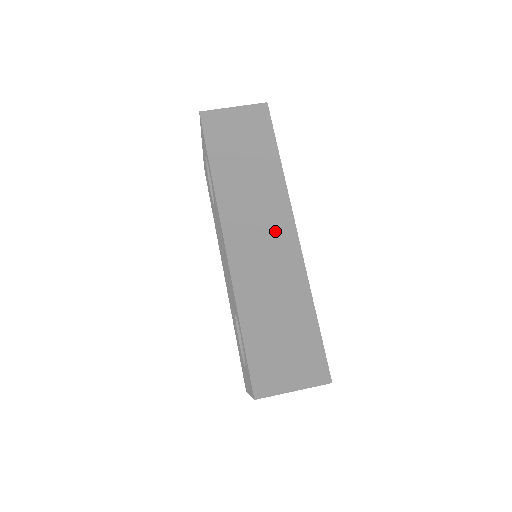
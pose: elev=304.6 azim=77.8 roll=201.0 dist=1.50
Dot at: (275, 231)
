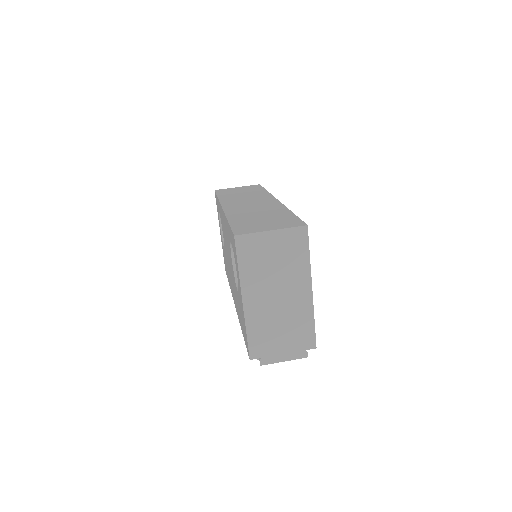
Dot at: (261, 201)
